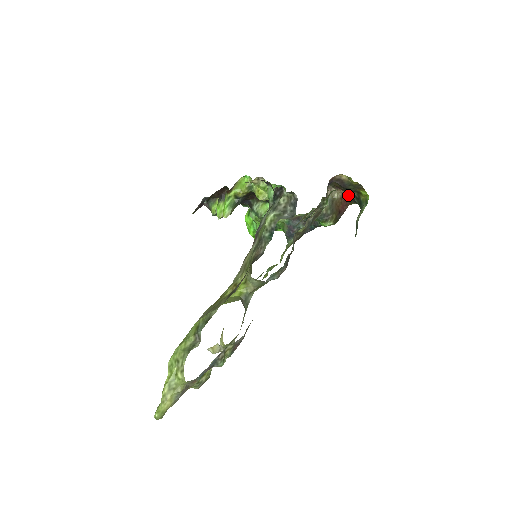
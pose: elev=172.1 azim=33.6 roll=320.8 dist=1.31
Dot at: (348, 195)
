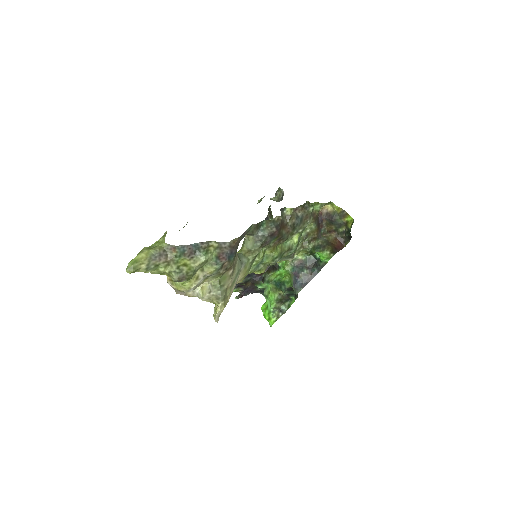
Dot at: (340, 235)
